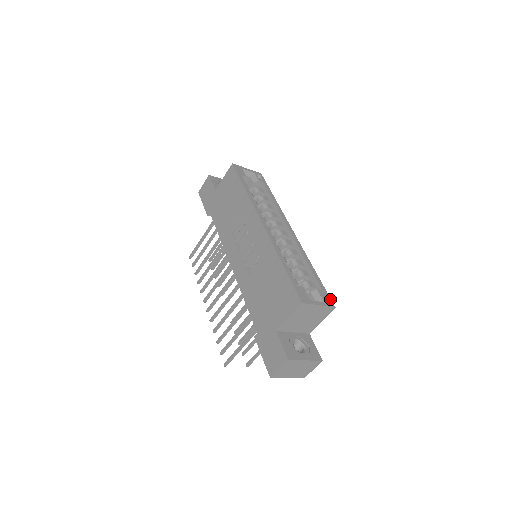
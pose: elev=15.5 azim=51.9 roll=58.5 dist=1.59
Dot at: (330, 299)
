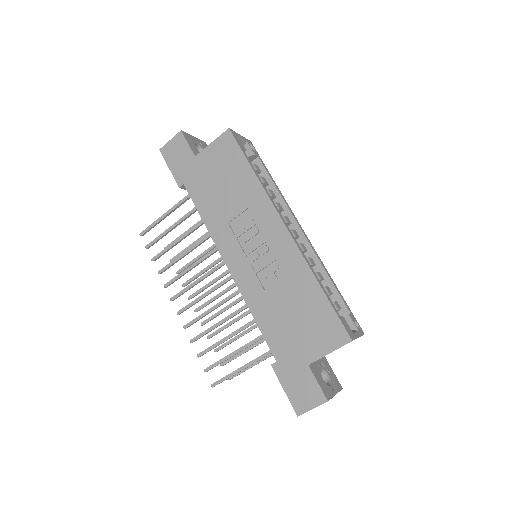
Dot at: (358, 324)
